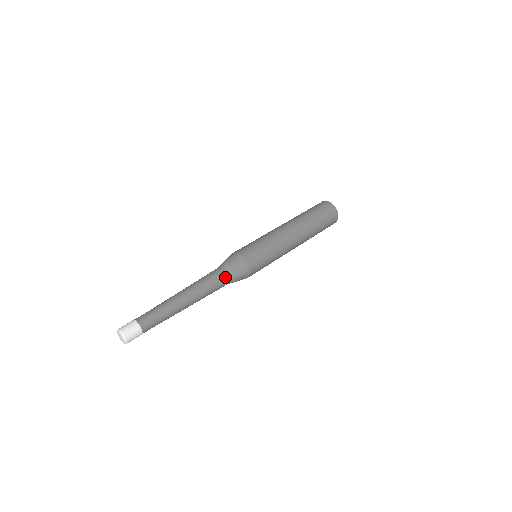
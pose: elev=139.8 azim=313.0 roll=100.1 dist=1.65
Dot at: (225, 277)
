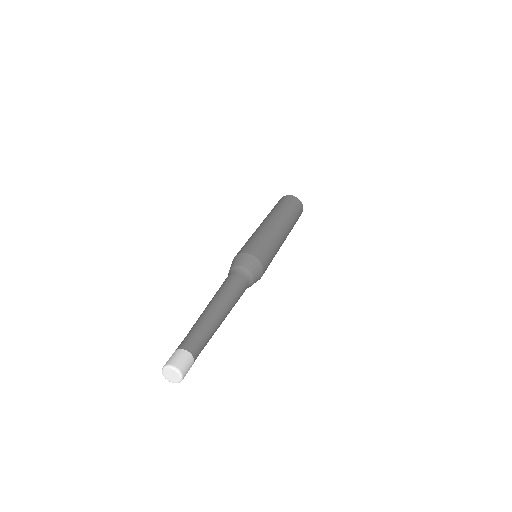
Dot at: (247, 284)
